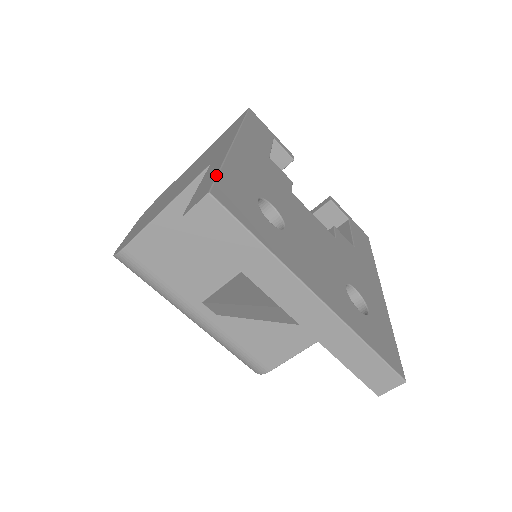
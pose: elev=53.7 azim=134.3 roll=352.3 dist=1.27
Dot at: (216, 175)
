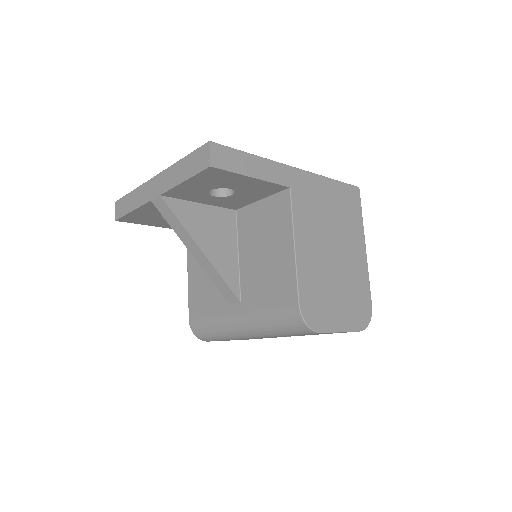
Dot at: occluded
